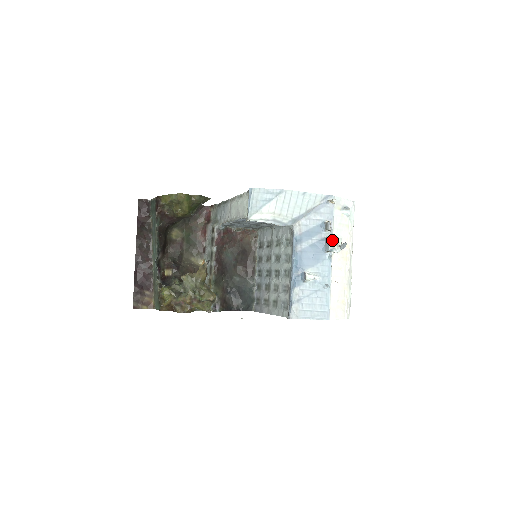
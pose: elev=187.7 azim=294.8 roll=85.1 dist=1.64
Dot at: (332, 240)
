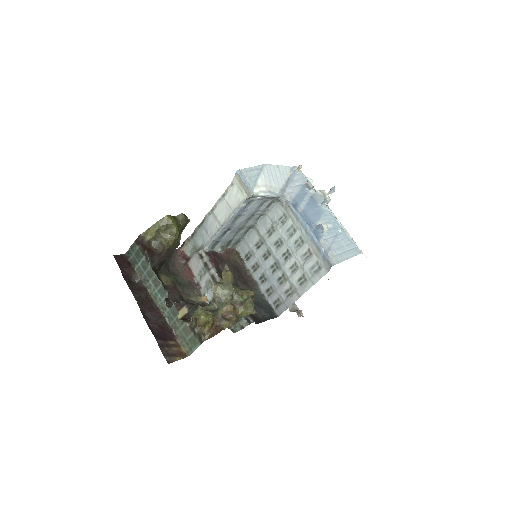
Dot at: (320, 192)
